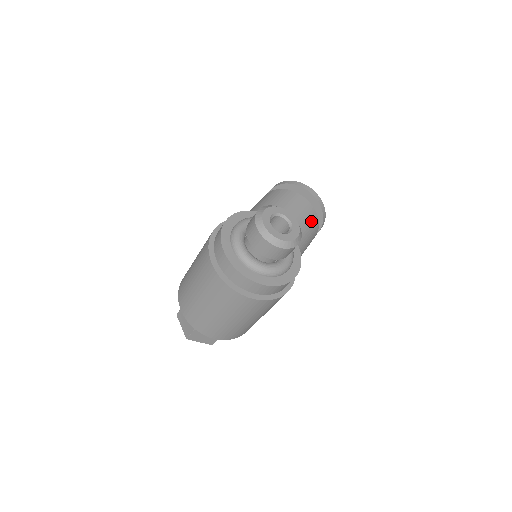
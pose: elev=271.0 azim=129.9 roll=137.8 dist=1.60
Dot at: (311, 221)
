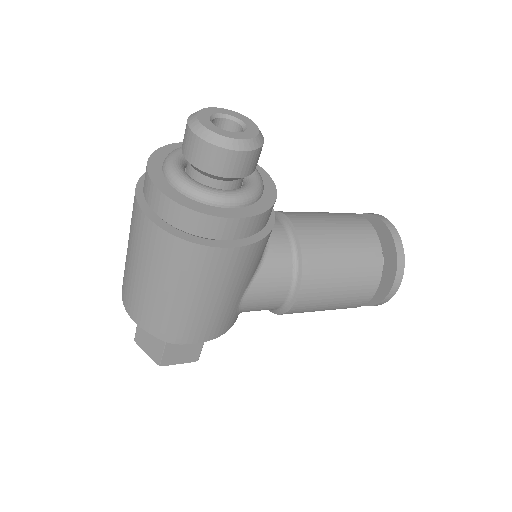
Dot at: (365, 250)
